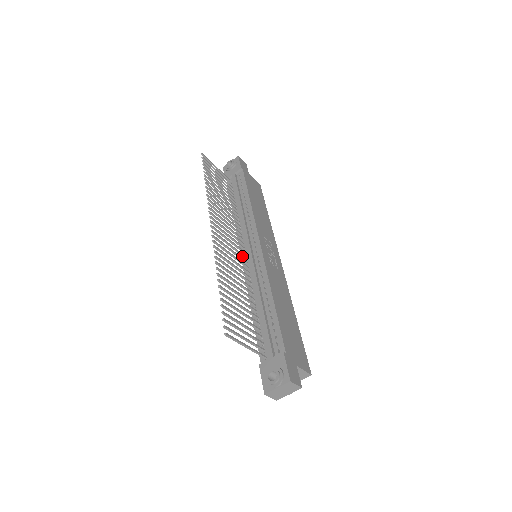
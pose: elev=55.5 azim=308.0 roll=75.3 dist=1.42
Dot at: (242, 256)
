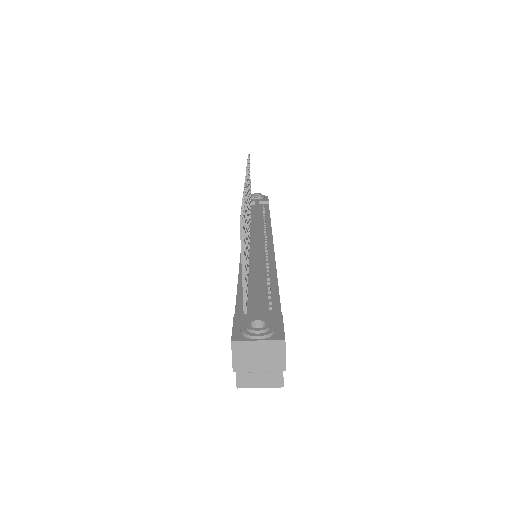
Dot at: occluded
